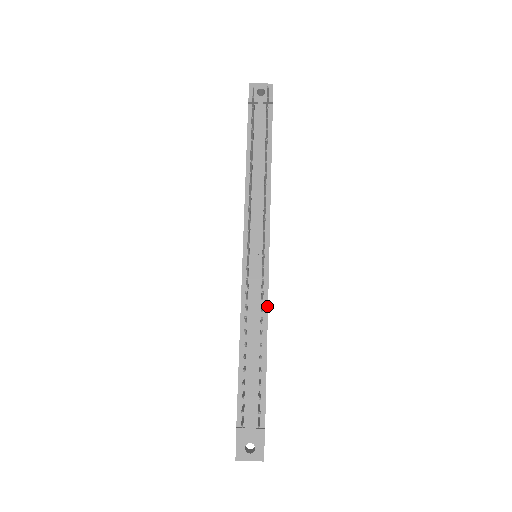
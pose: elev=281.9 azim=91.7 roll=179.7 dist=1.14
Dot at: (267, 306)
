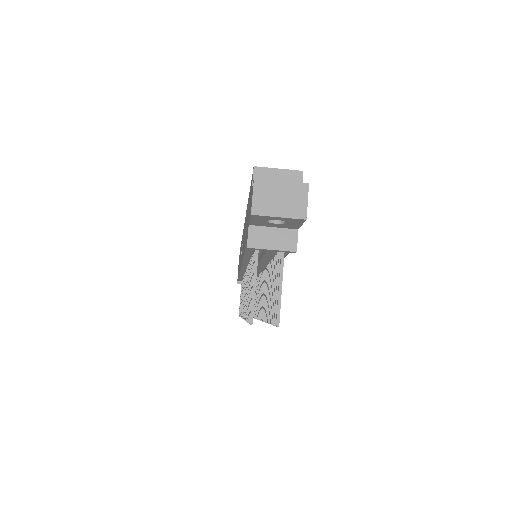
Dot at: occluded
